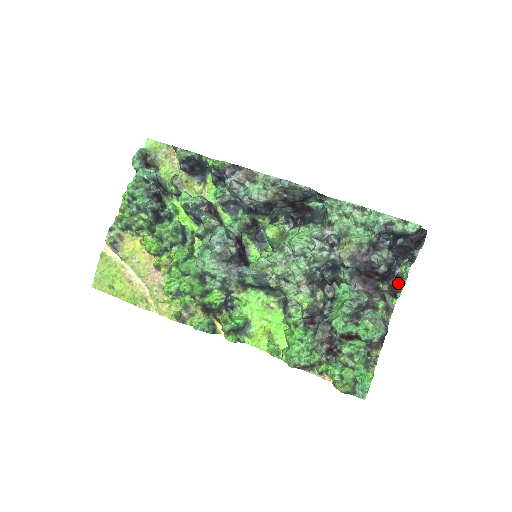
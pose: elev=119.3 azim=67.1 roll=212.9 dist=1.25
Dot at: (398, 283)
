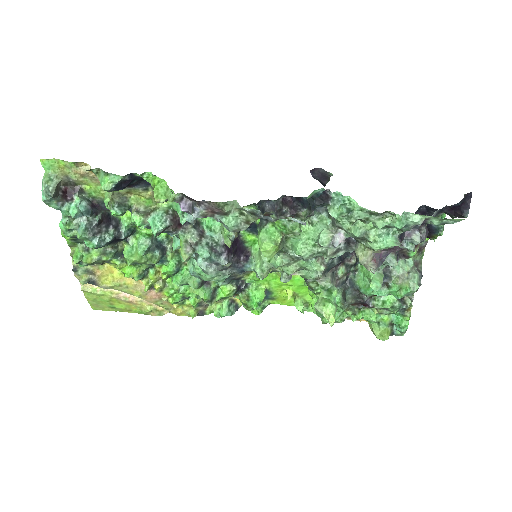
Dot at: (432, 234)
